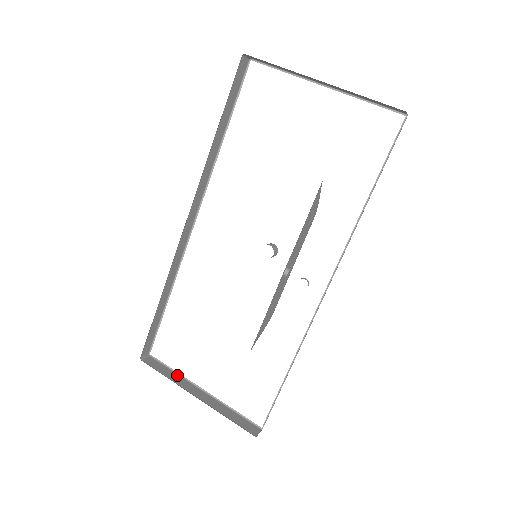
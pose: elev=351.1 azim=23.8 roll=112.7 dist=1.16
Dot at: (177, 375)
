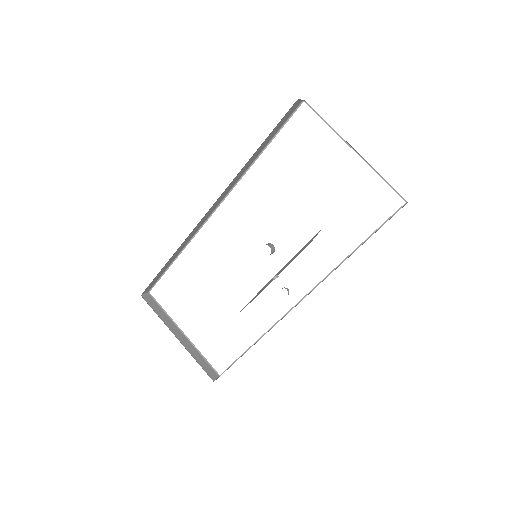
Dot at: (167, 316)
